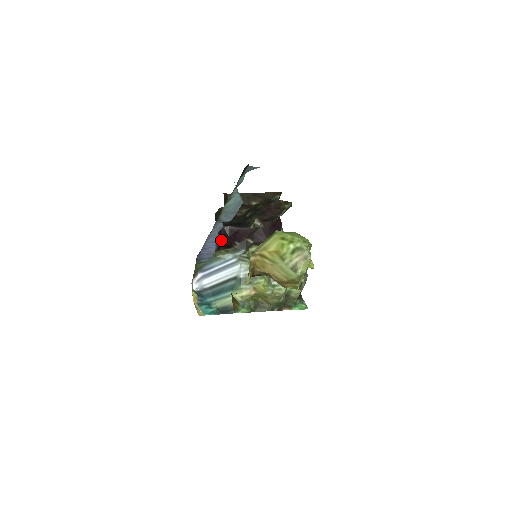
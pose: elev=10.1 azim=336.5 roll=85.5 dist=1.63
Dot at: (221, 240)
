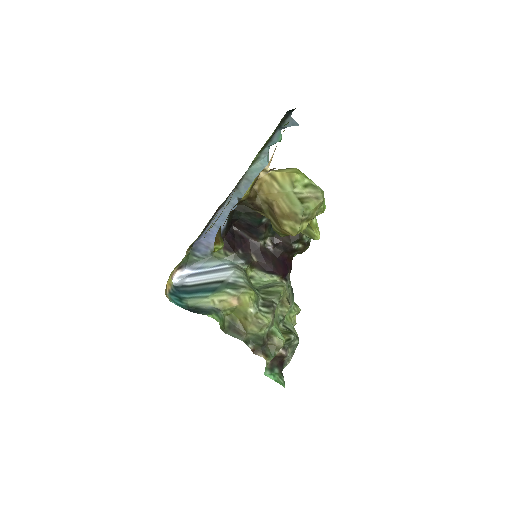
Dot at: (226, 236)
